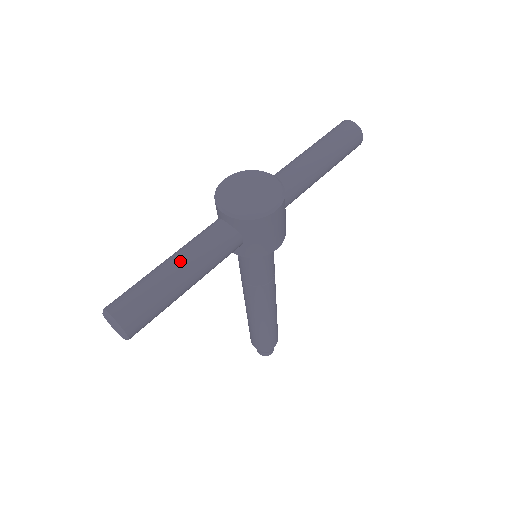
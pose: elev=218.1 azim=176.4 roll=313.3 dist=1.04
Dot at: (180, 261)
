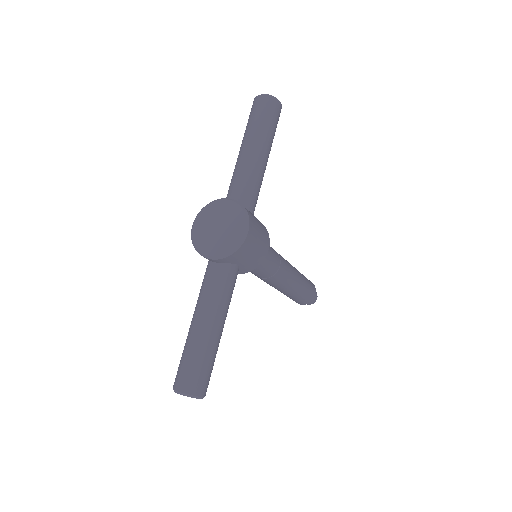
Dot at: (202, 318)
